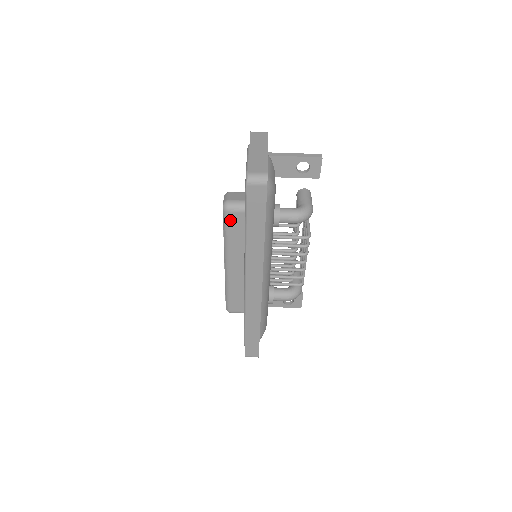
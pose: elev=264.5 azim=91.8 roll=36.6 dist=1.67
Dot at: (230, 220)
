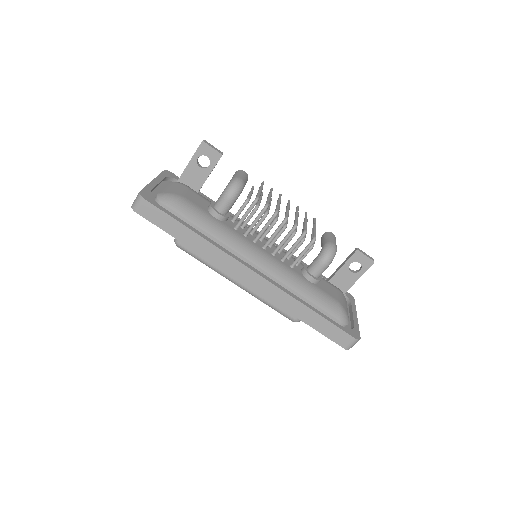
Dot at: (188, 249)
